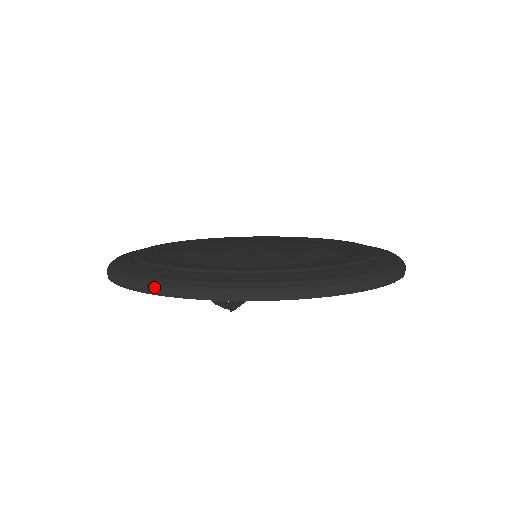
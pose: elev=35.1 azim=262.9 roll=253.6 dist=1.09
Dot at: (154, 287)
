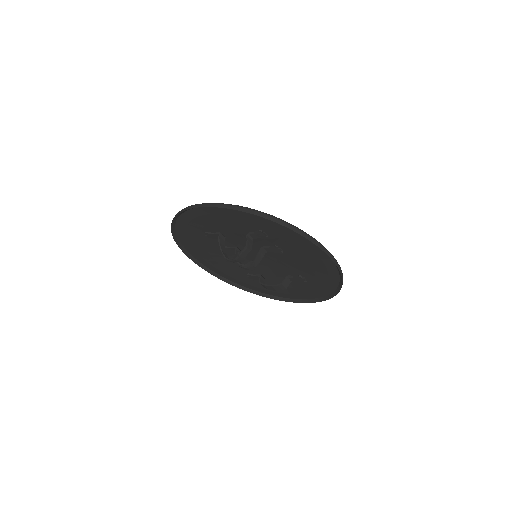
Dot at: (210, 203)
